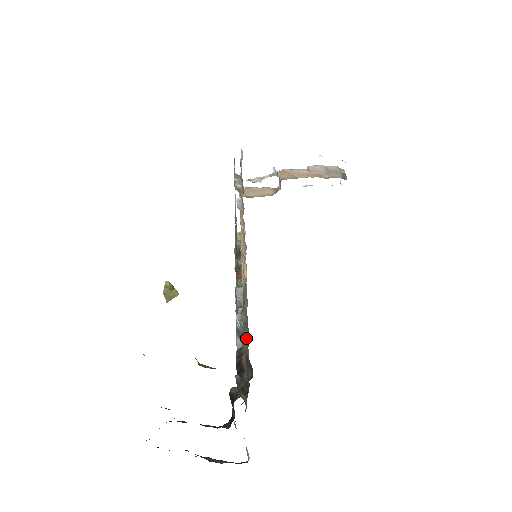
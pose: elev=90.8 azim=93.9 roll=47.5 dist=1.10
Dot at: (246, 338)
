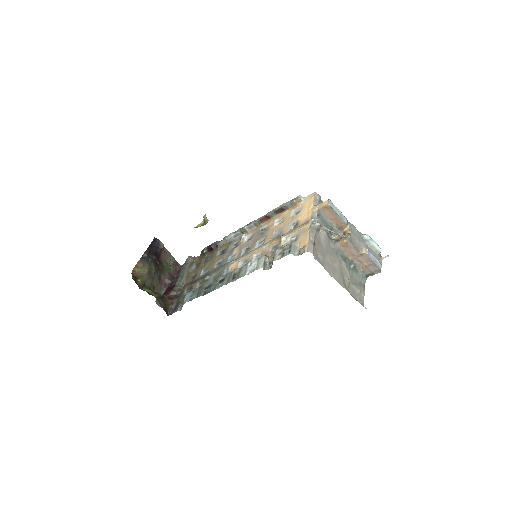
Dot at: occluded
